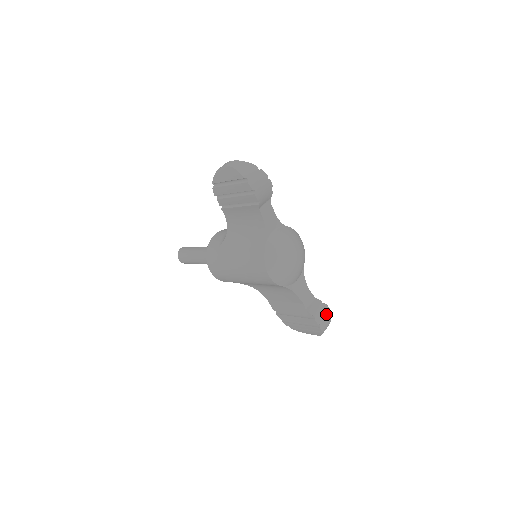
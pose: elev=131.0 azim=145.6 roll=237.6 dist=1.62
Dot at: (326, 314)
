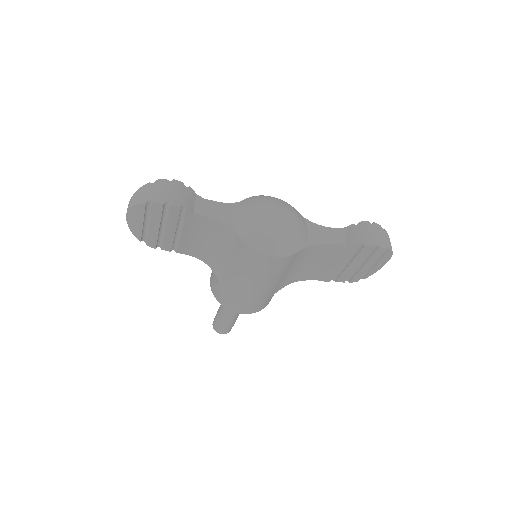
Dot at: (371, 230)
